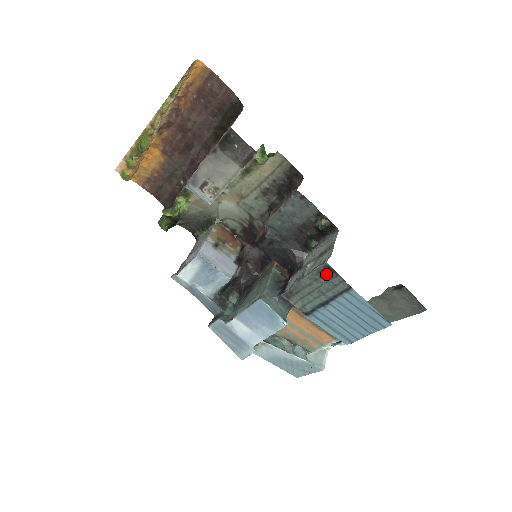
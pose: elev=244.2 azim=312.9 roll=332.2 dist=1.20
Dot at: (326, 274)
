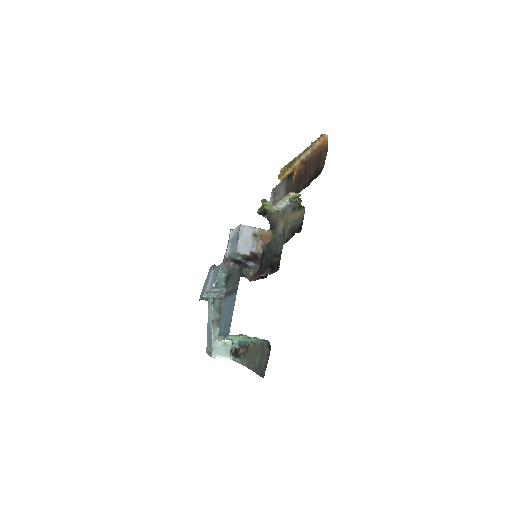
Dot at: occluded
